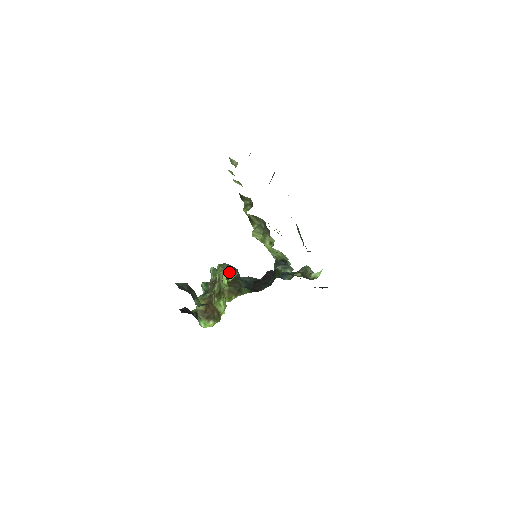
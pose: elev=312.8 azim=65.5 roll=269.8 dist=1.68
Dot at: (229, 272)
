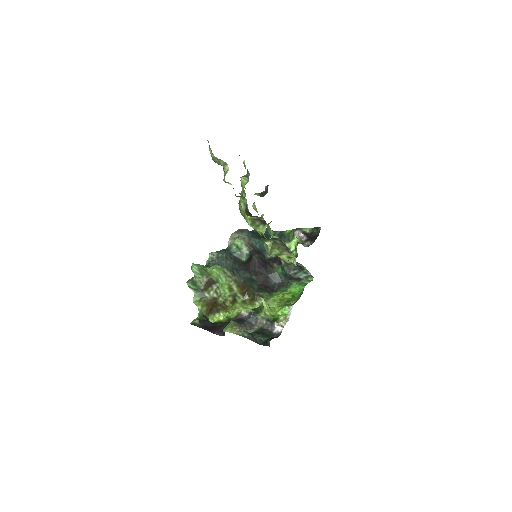
Dot at: (237, 279)
